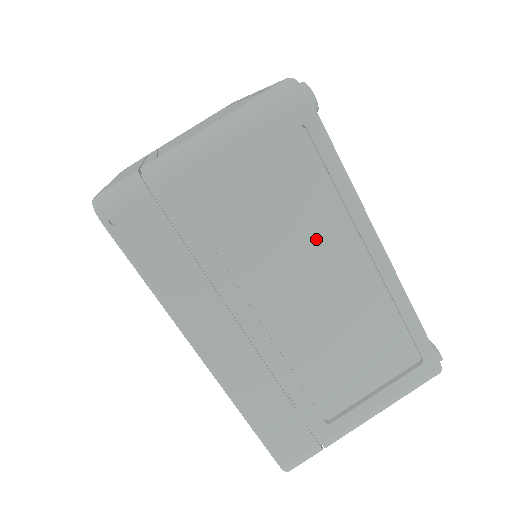
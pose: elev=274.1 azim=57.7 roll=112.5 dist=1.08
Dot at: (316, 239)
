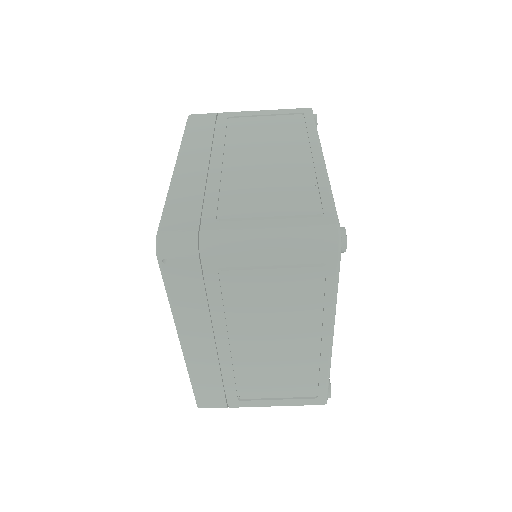
Dot at: (292, 321)
